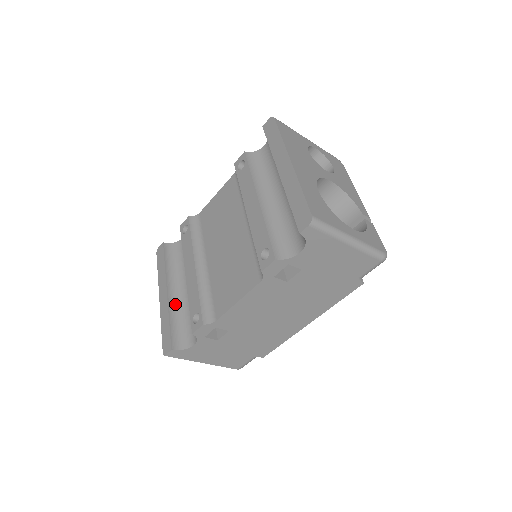
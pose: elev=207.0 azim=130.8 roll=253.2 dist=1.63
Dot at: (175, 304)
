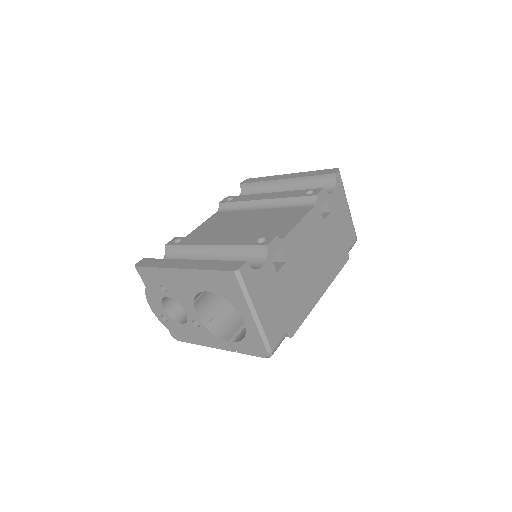
Dot at: occluded
